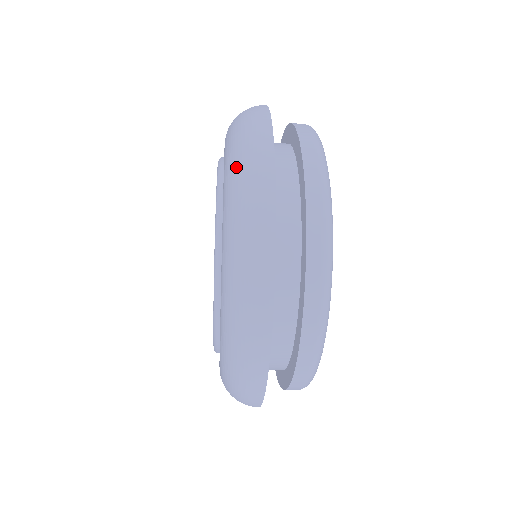
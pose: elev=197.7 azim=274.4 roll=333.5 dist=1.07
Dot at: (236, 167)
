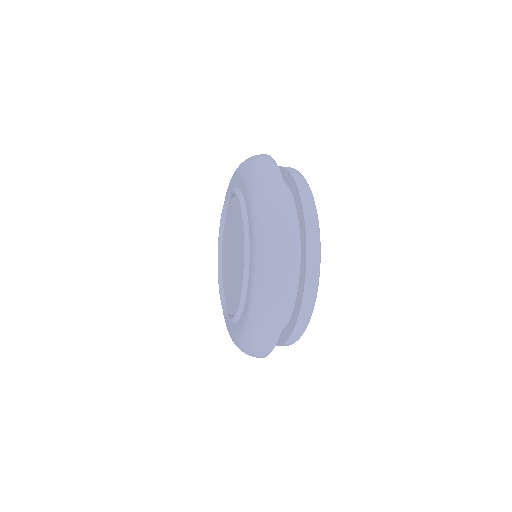
Dot at: (264, 285)
